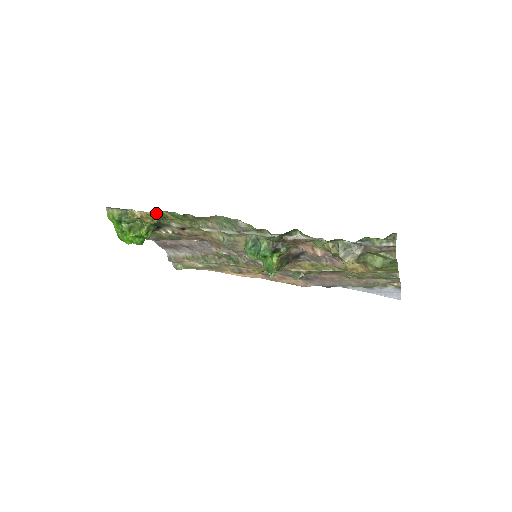
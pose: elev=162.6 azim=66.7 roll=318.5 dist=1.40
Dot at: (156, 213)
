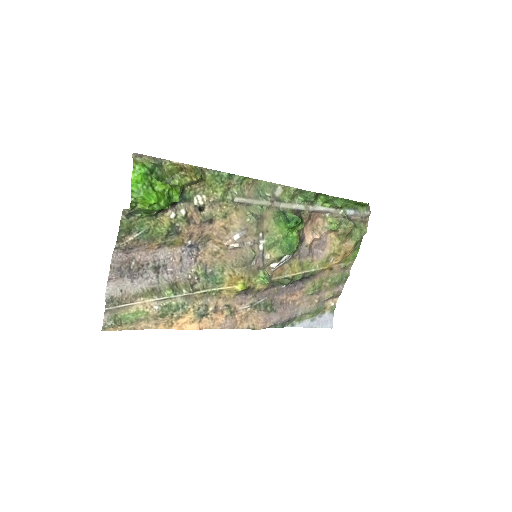
Dot at: (199, 170)
